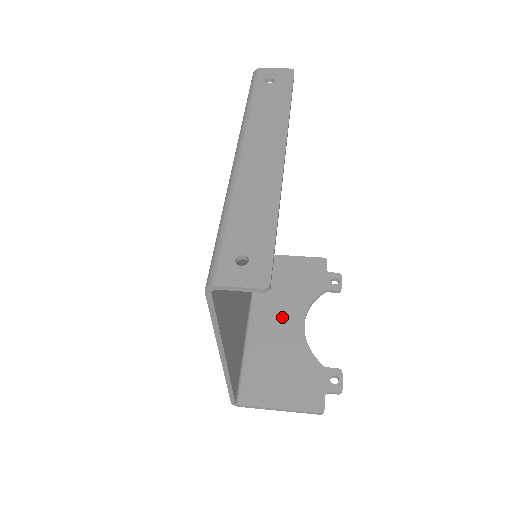
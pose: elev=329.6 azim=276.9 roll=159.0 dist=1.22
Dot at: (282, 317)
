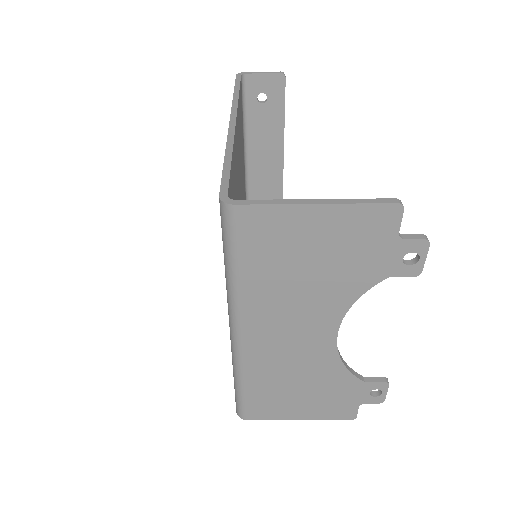
Dot at: (295, 338)
